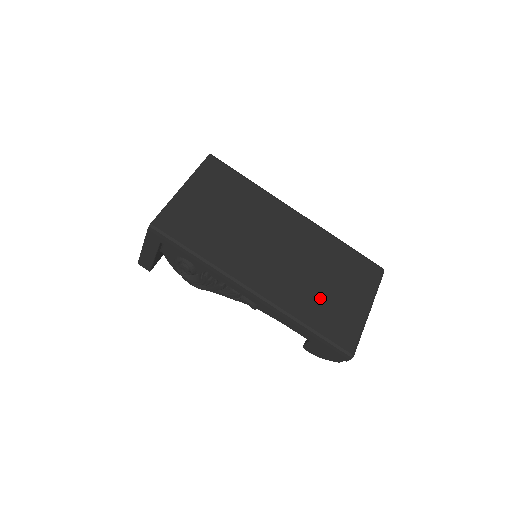
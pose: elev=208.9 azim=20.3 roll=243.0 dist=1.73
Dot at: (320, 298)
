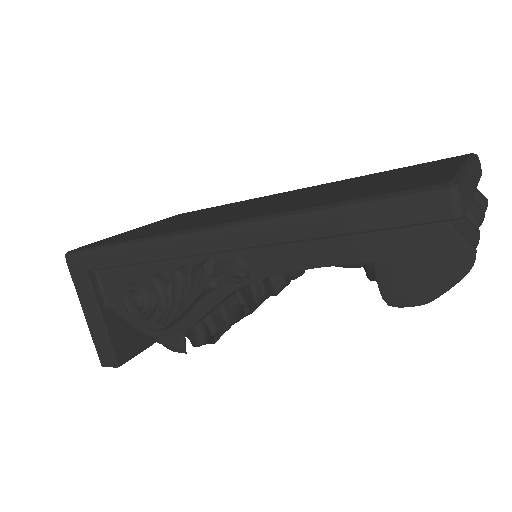
Dot at: (346, 192)
